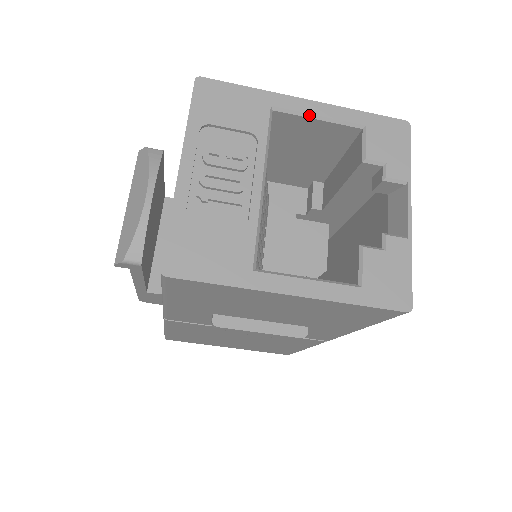
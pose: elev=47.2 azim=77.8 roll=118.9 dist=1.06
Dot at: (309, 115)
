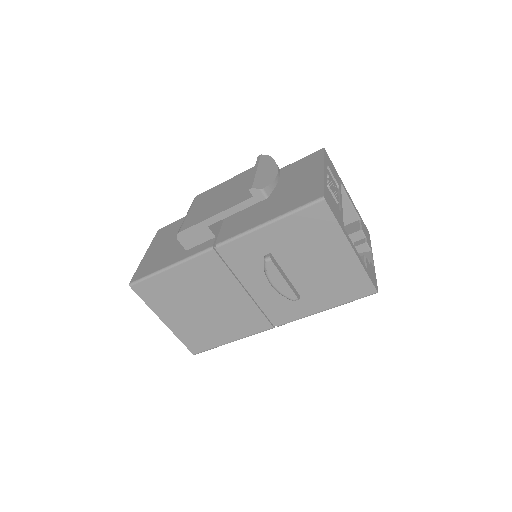
Dot at: (348, 198)
